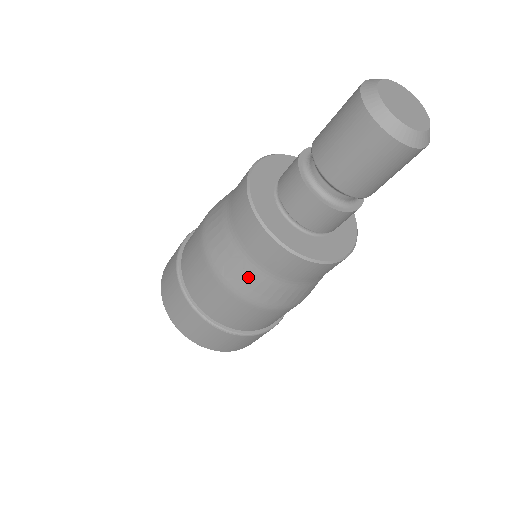
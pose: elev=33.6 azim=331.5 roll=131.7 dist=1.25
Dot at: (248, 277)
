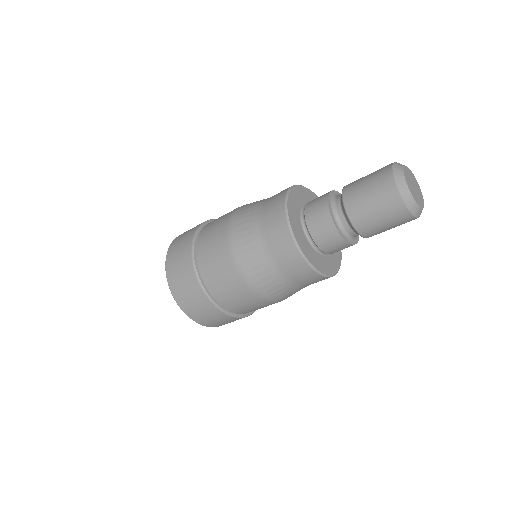
Dot at: (261, 269)
